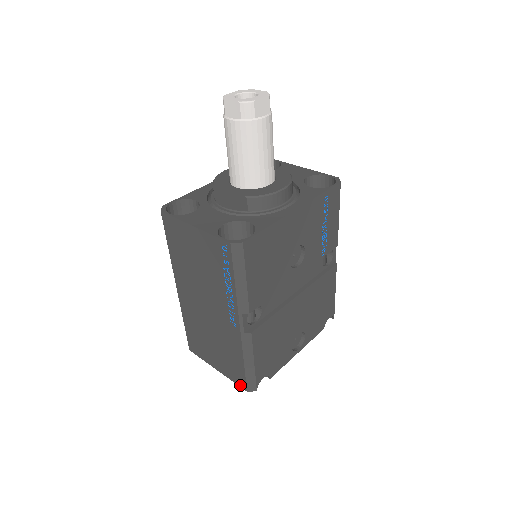
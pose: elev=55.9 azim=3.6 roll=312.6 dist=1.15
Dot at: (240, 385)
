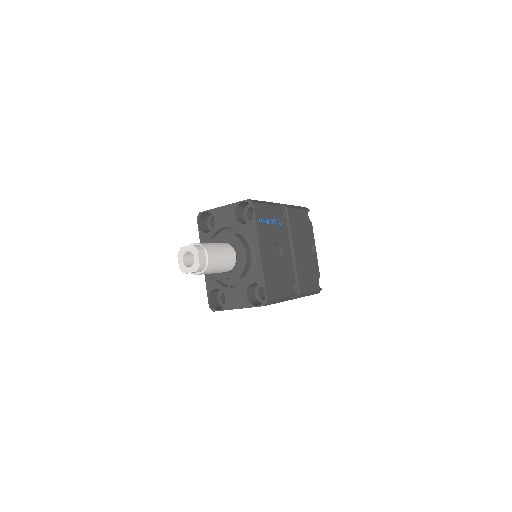
Dot at: occluded
